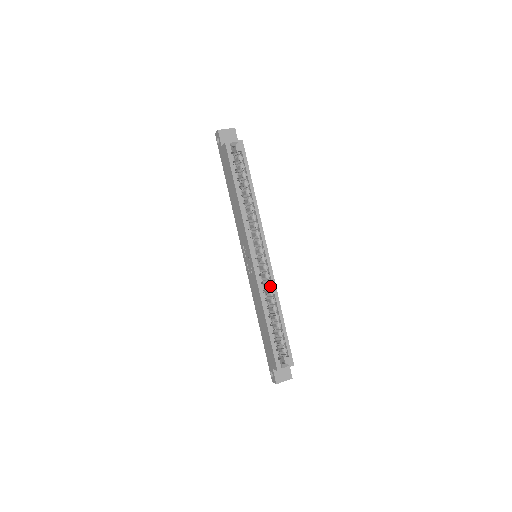
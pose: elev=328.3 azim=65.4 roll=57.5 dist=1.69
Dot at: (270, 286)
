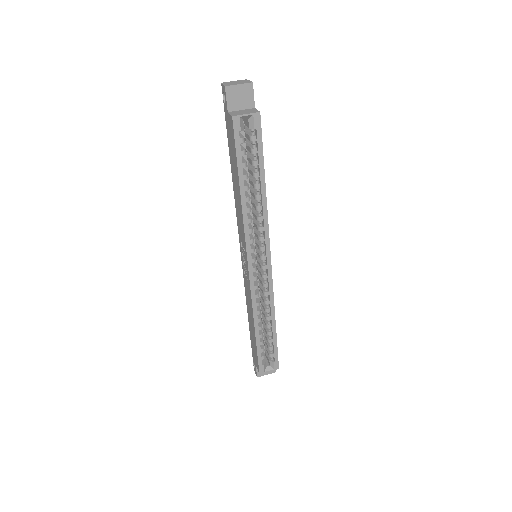
Dot at: (267, 295)
